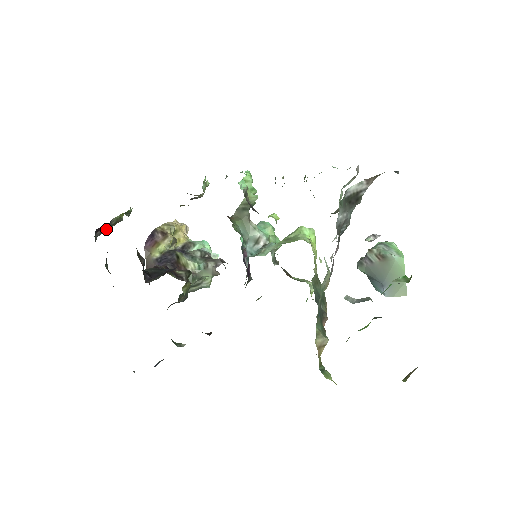
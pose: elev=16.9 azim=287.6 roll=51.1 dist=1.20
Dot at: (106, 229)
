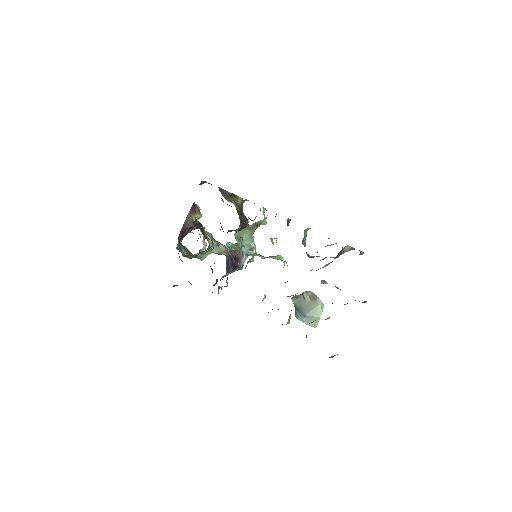
Dot at: occluded
